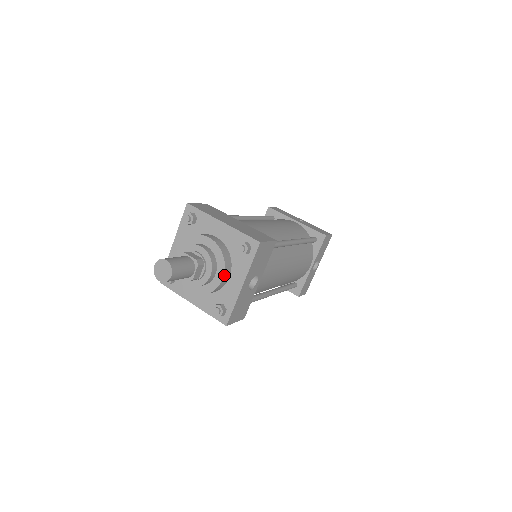
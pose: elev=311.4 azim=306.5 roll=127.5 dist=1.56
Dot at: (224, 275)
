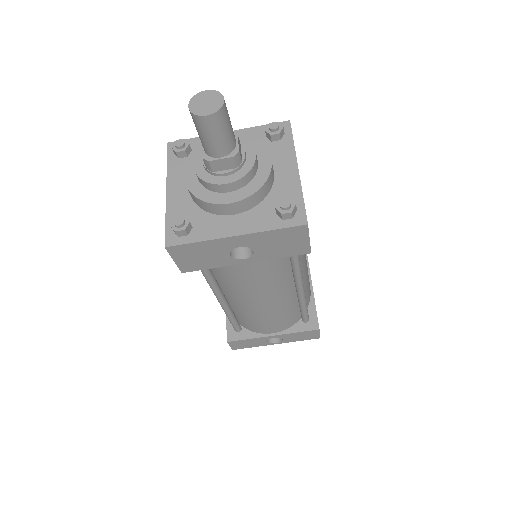
Dot at: (236, 203)
